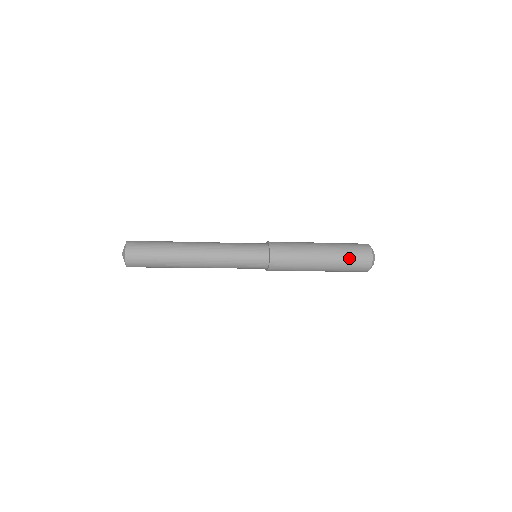
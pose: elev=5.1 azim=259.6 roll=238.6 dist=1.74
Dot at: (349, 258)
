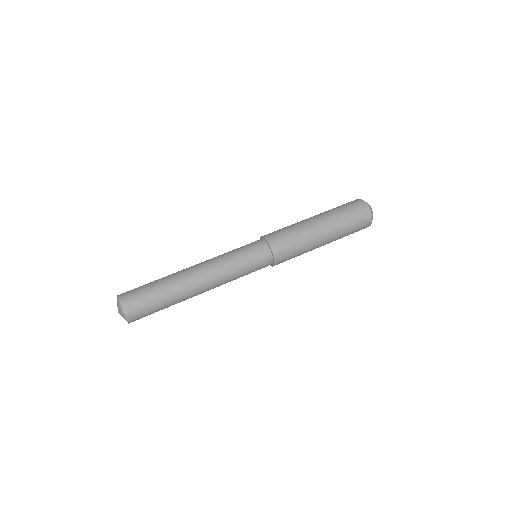
Dot at: (350, 229)
